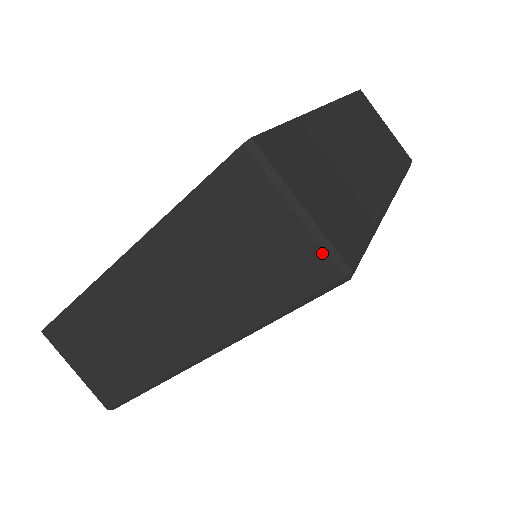
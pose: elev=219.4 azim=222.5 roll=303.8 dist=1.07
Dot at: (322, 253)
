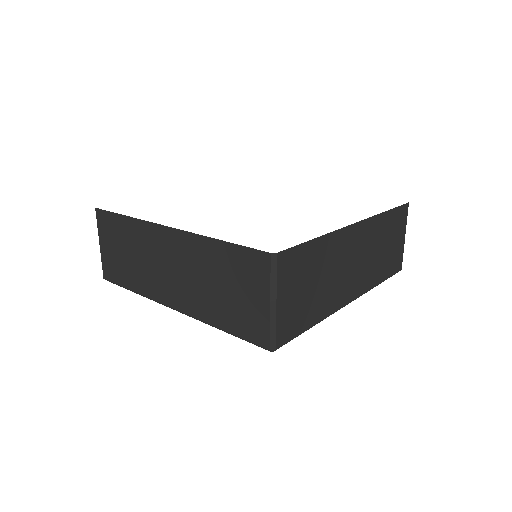
Dot at: (268, 331)
